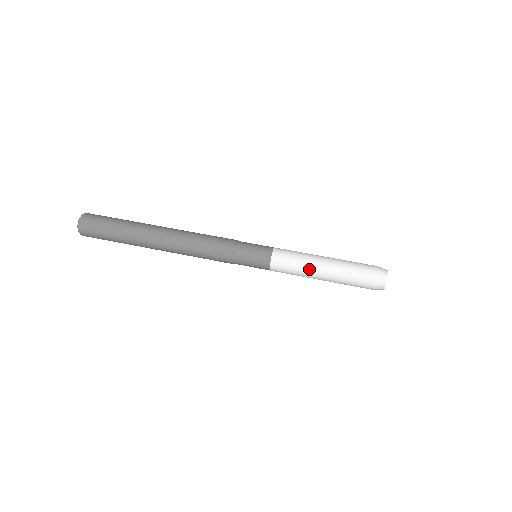
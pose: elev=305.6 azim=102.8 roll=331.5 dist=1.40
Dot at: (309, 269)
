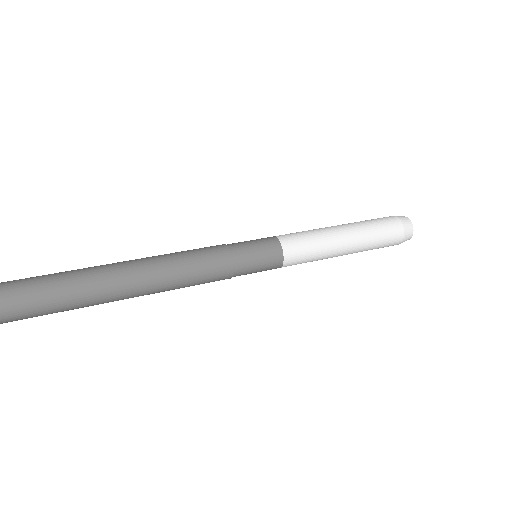
Dot at: (326, 231)
